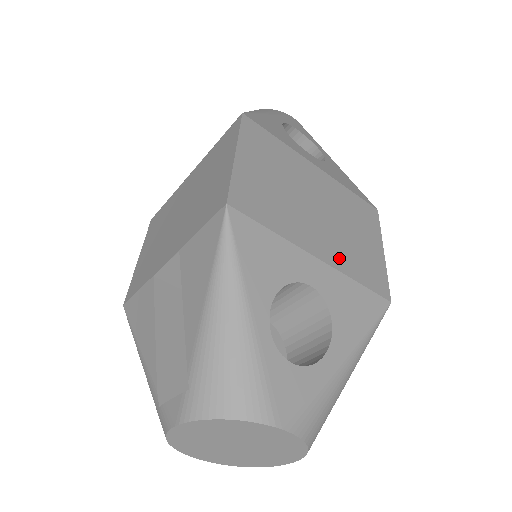
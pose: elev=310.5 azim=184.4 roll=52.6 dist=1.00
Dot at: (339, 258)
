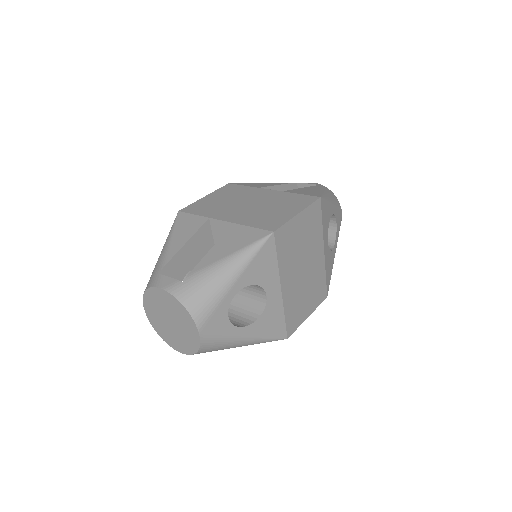
Dot at: (289, 298)
